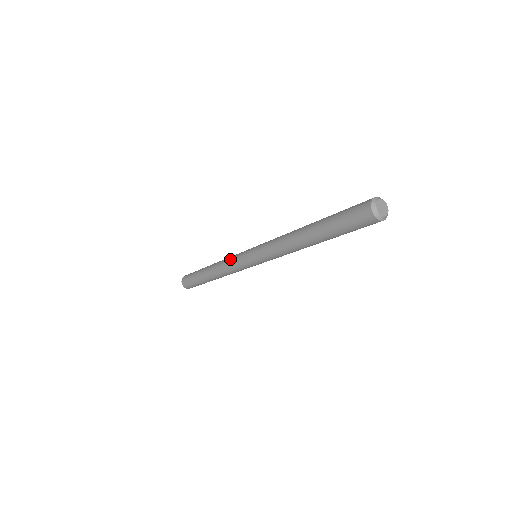
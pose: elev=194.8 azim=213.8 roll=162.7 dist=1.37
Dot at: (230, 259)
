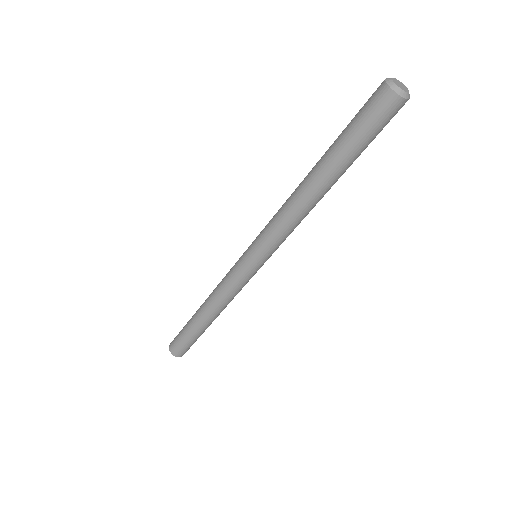
Dot at: (224, 277)
